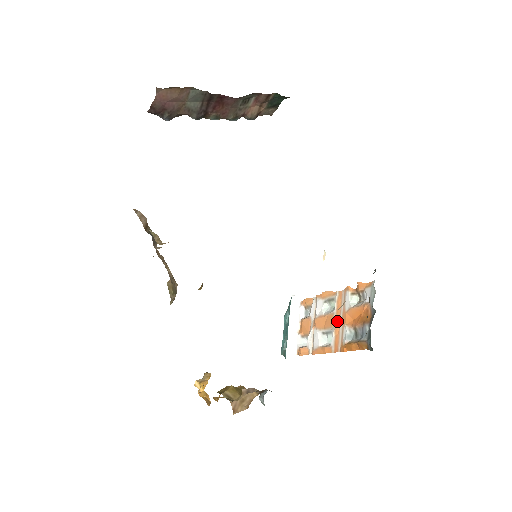
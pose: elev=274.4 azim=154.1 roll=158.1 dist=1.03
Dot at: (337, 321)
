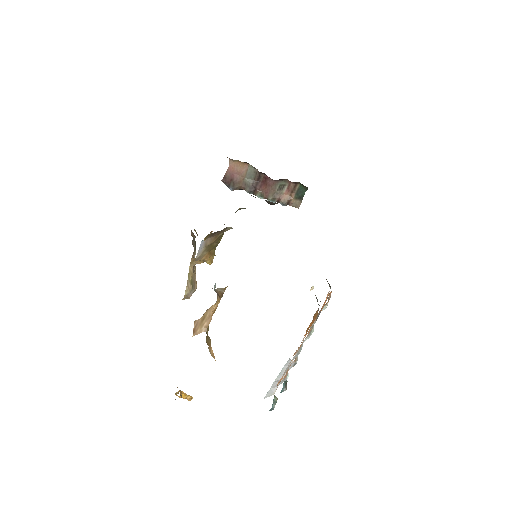
Dot at: occluded
